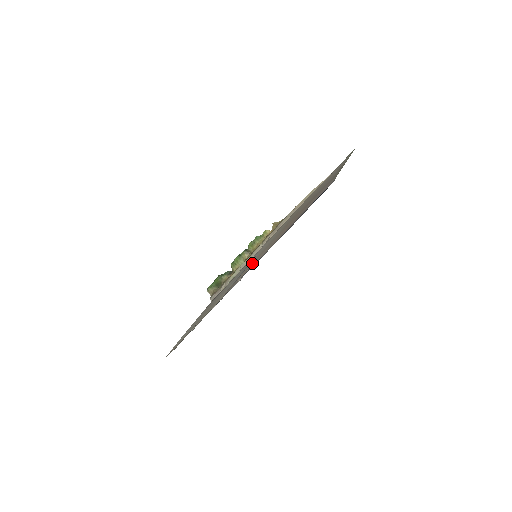
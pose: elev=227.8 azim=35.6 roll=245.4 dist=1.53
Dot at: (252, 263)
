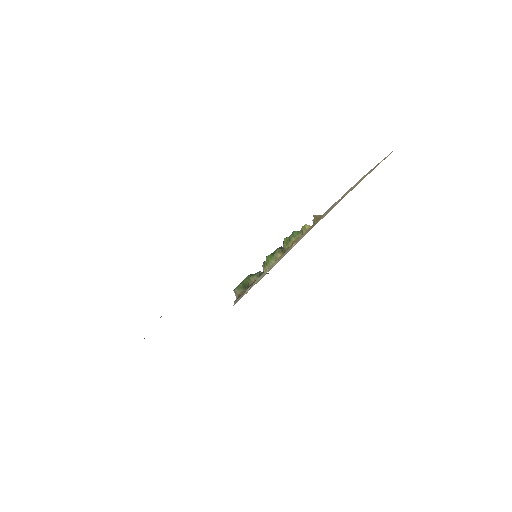
Dot at: occluded
